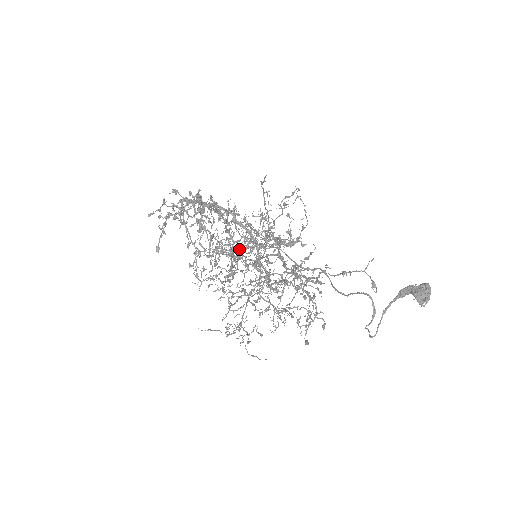
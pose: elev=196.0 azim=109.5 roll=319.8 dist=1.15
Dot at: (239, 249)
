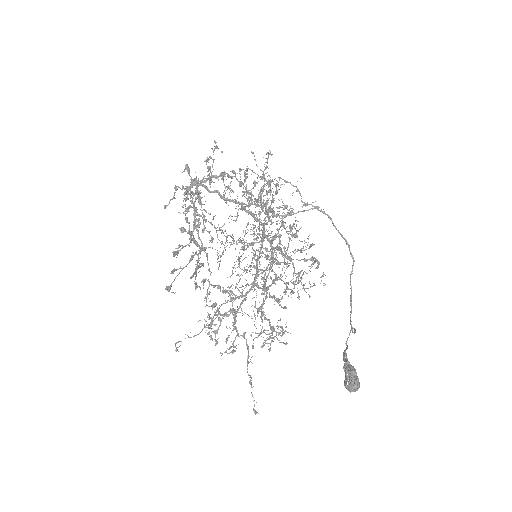
Dot at: occluded
